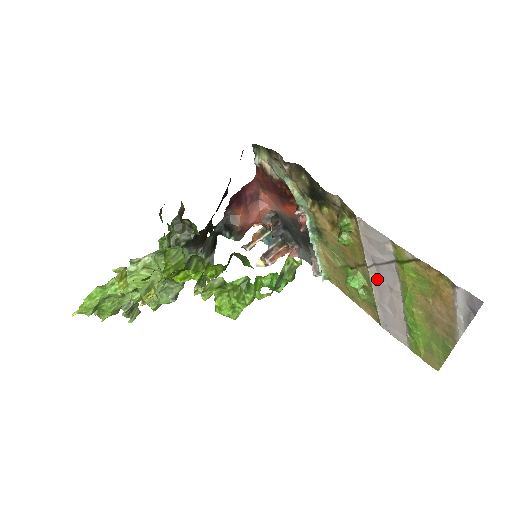
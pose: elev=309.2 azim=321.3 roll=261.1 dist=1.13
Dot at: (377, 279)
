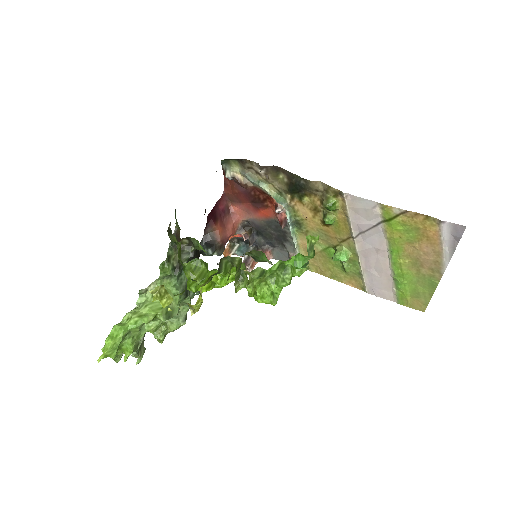
Dot at: (363, 246)
